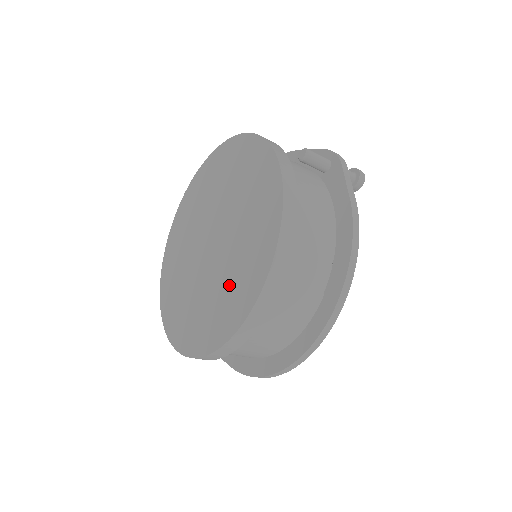
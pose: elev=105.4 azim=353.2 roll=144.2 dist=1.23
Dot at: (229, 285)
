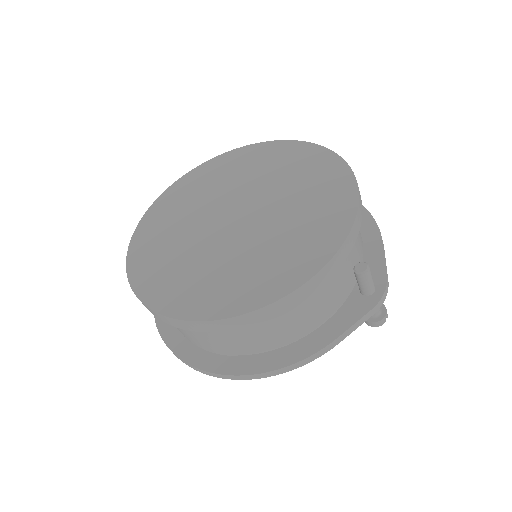
Dot at: (193, 273)
